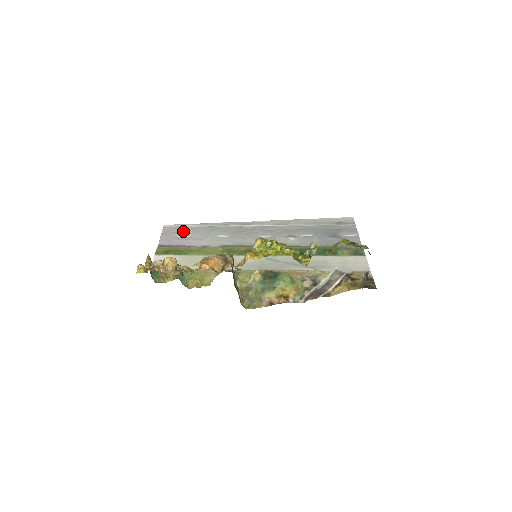
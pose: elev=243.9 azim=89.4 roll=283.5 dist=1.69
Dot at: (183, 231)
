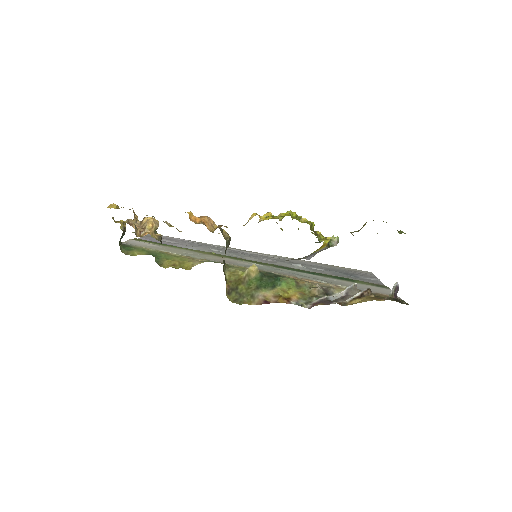
Dot at: (171, 239)
